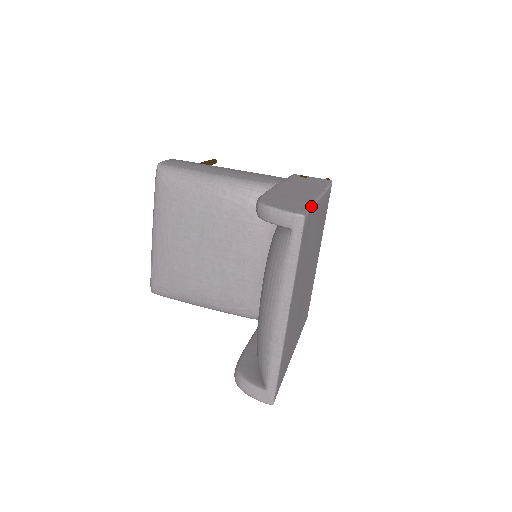
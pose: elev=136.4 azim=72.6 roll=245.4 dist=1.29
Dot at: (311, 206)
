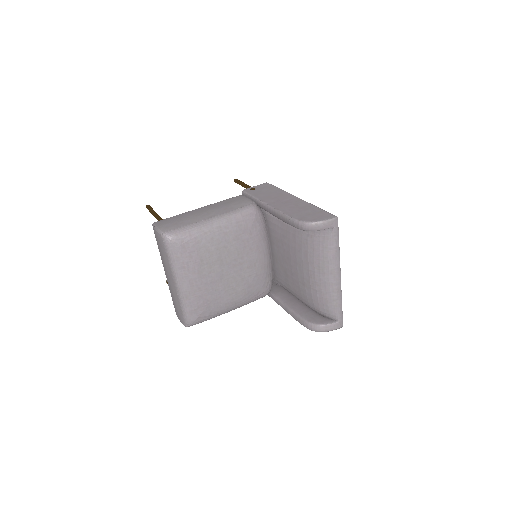
Dot at: (321, 209)
